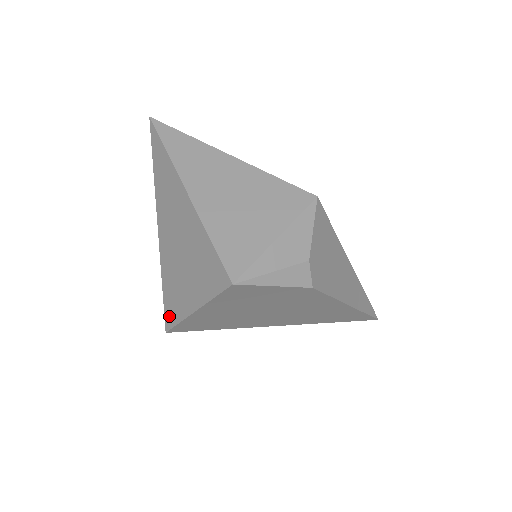
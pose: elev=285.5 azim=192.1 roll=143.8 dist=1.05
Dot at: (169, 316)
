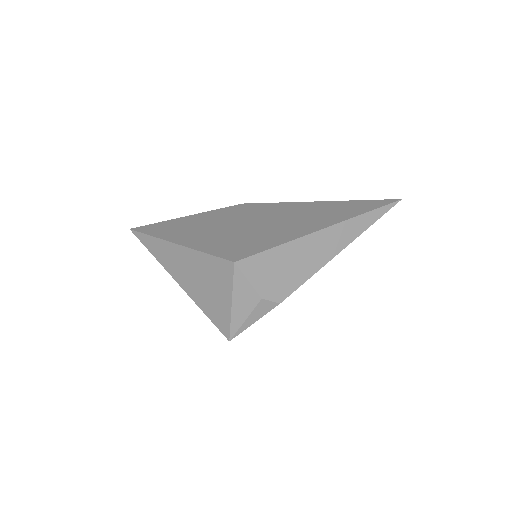
Dot at: occluded
